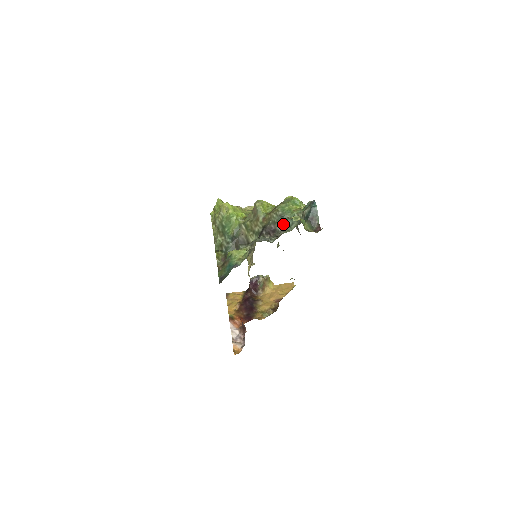
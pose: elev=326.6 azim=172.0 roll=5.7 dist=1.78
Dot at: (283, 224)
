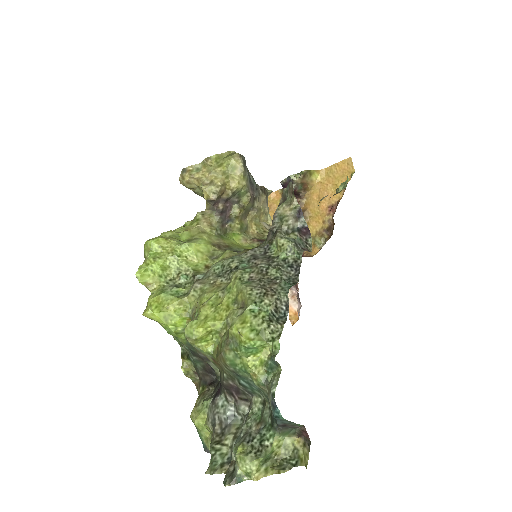
Dot at: (234, 457)
